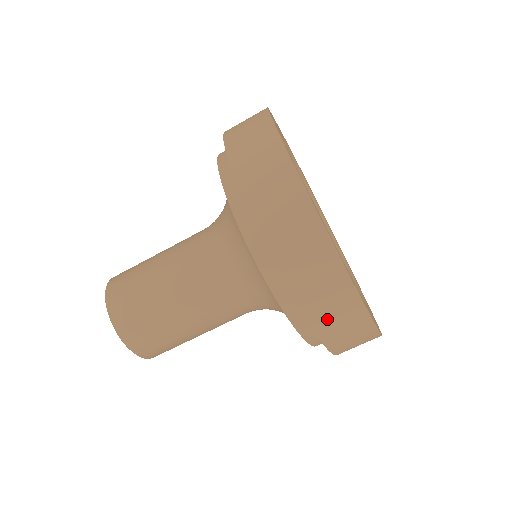
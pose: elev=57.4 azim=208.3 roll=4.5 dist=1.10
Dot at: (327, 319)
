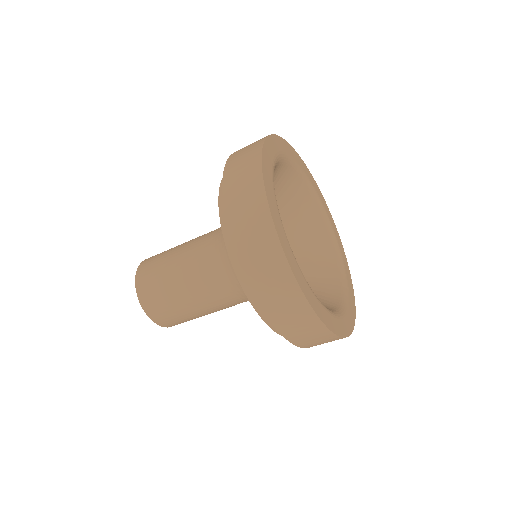
Dot at: (292, 328)
